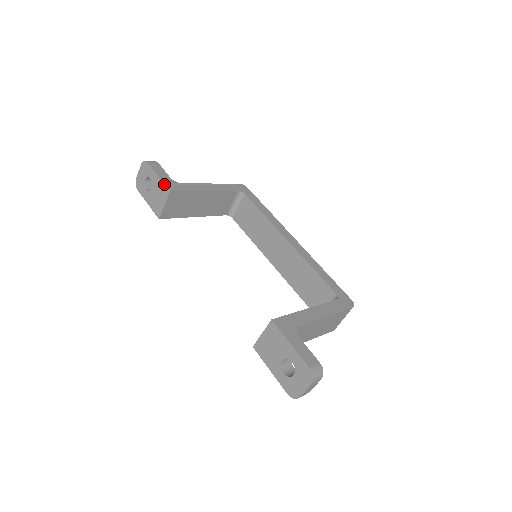
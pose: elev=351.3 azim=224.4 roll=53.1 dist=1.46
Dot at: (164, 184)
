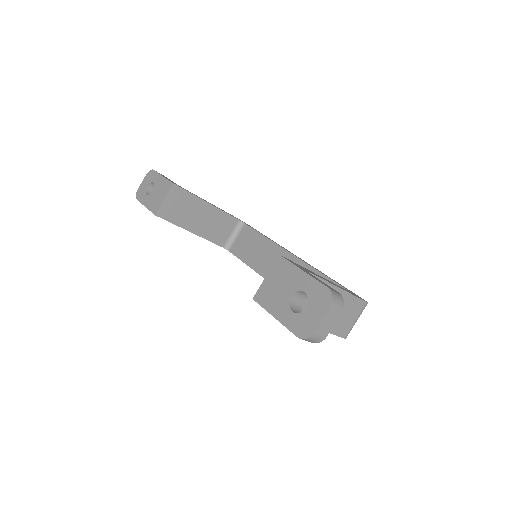
Dot at: (168, 180)
